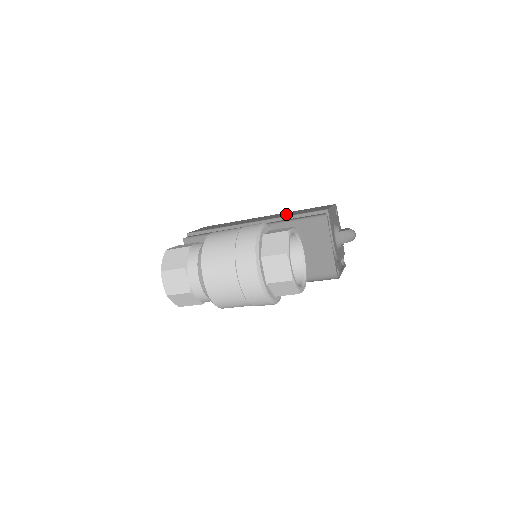
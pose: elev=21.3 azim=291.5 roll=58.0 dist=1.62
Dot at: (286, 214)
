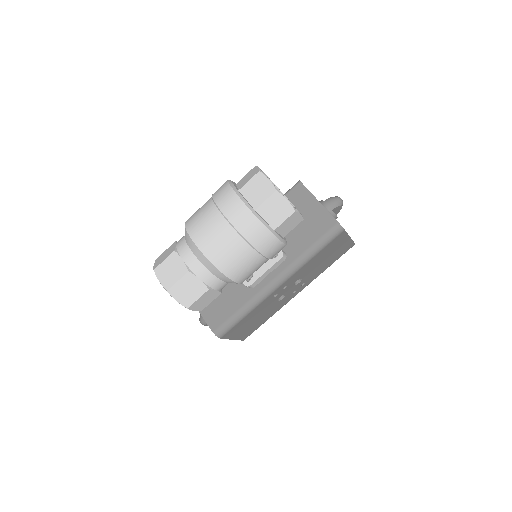
Dot at: occluded
